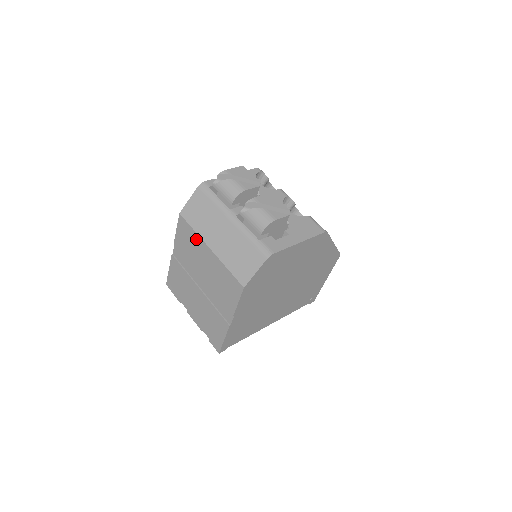
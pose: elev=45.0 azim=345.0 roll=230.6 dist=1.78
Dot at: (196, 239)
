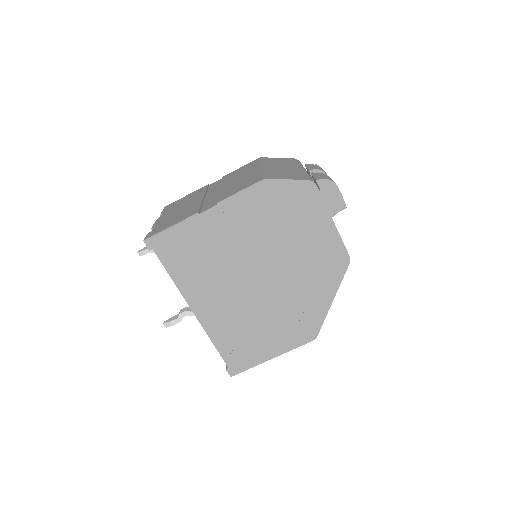
Dot at: (255, 166)
